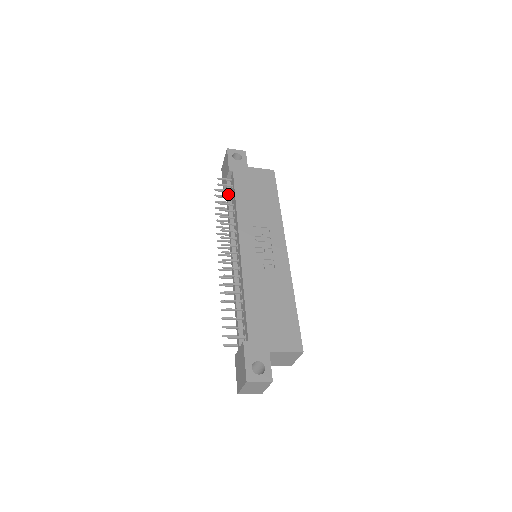
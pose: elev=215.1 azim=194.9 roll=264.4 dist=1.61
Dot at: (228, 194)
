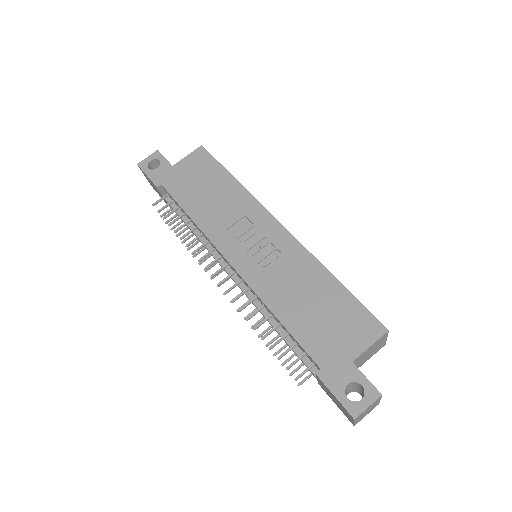
Dot at: (177, 212)
